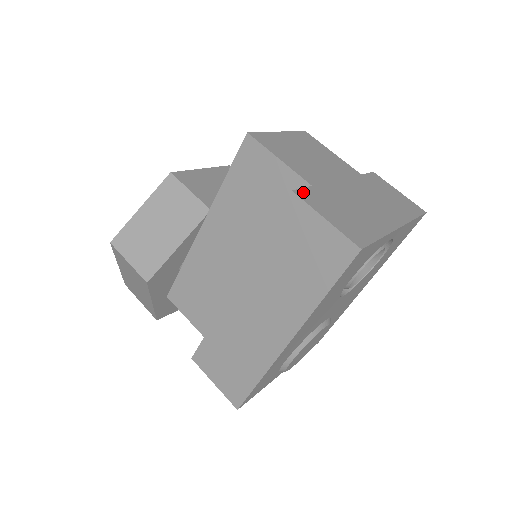
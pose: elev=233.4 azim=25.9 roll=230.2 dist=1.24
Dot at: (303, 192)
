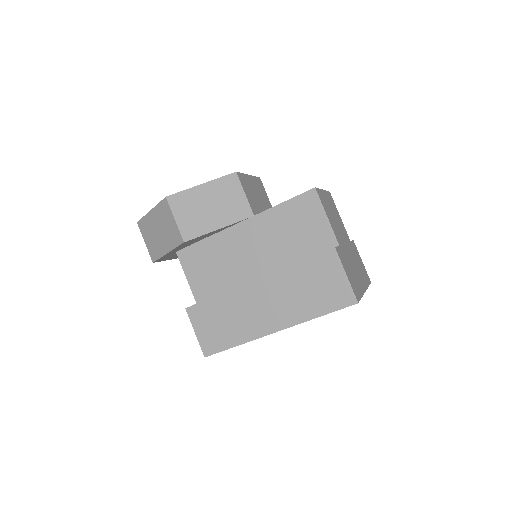
Dot at: (338, 250)
